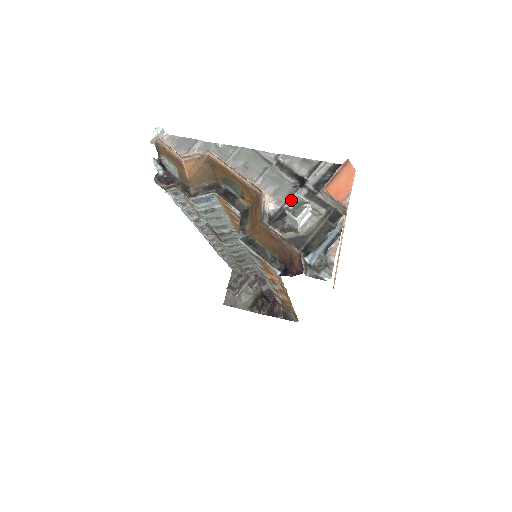
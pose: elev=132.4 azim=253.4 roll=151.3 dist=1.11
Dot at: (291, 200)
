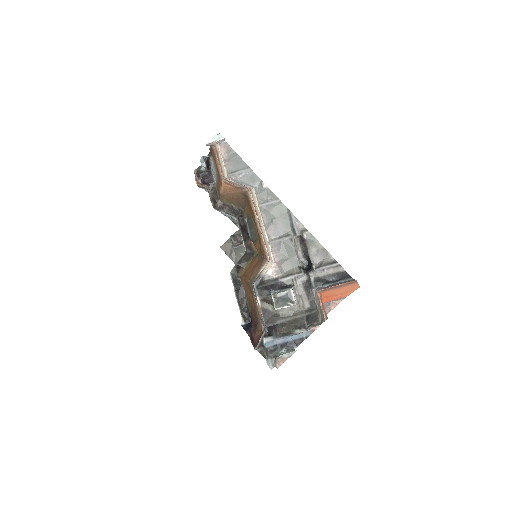
Dot at: (289, 278)
